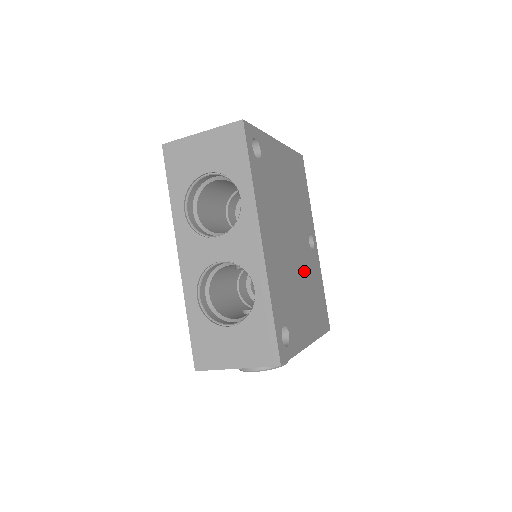
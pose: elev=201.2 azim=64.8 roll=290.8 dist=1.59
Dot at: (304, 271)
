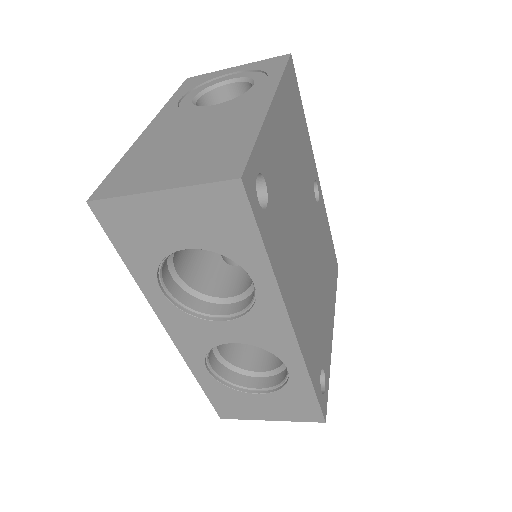
Dot at: (319, 254)
